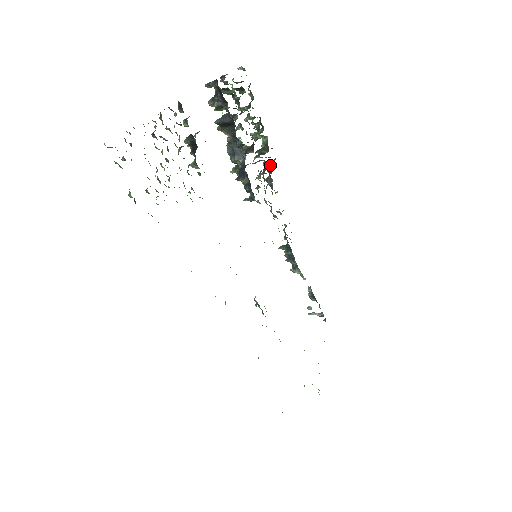
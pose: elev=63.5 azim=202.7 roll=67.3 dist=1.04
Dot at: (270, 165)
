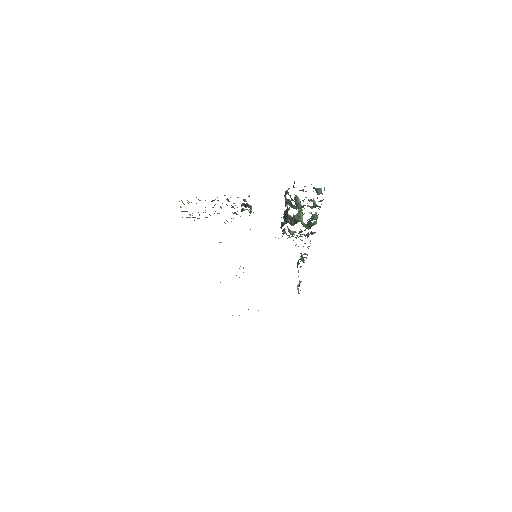
Dot at: occluded
